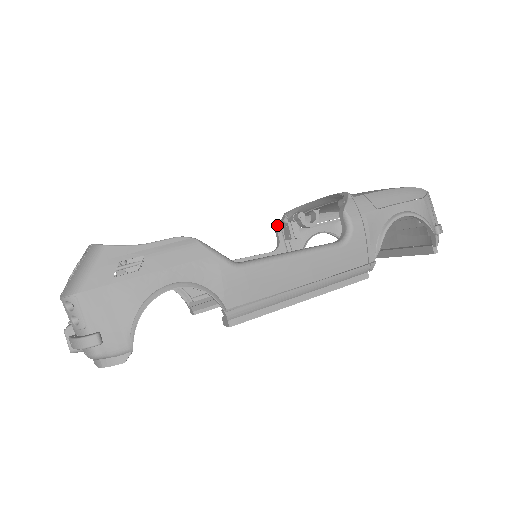
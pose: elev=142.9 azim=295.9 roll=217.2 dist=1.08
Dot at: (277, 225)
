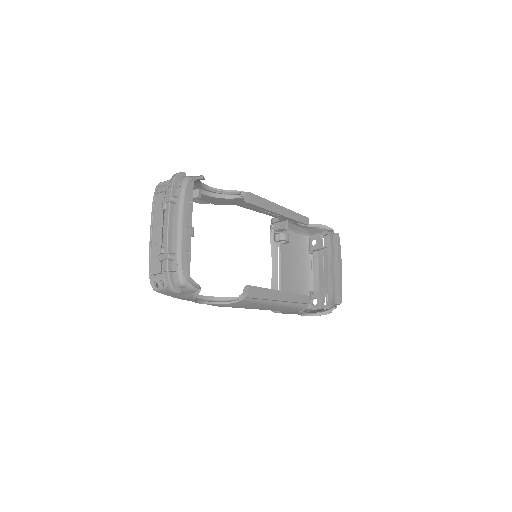
Dot at: (271, 310)
